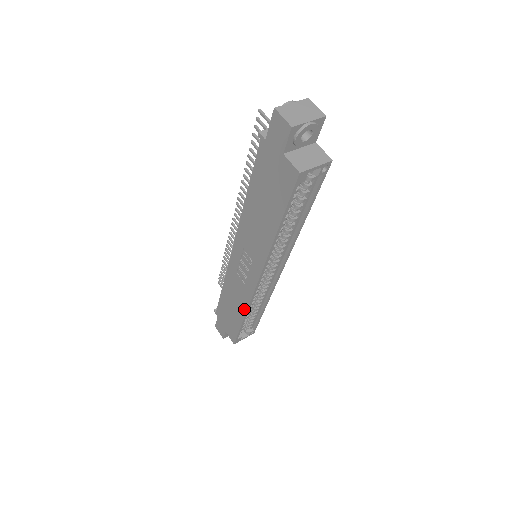
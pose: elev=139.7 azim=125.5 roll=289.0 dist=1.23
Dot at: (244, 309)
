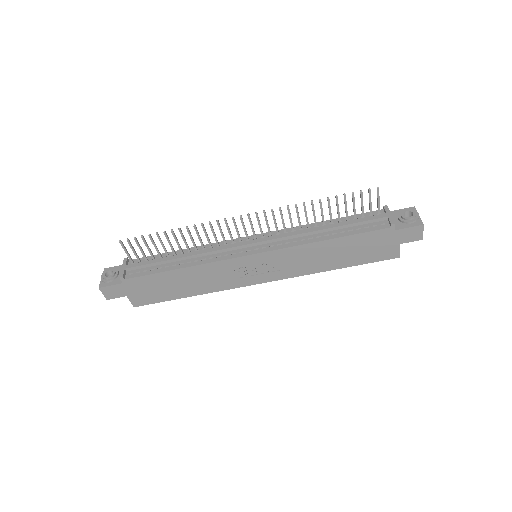
Dot at: (208, 291)
